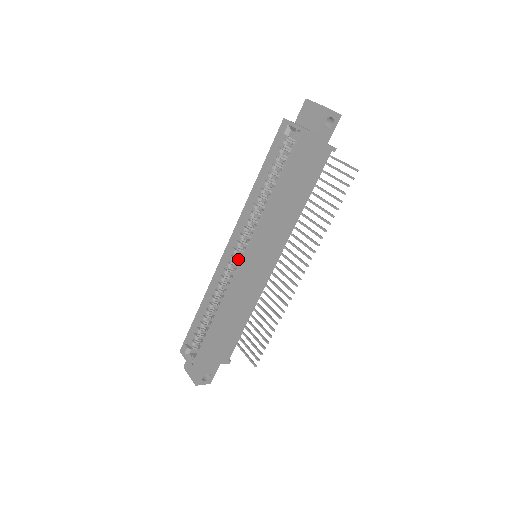
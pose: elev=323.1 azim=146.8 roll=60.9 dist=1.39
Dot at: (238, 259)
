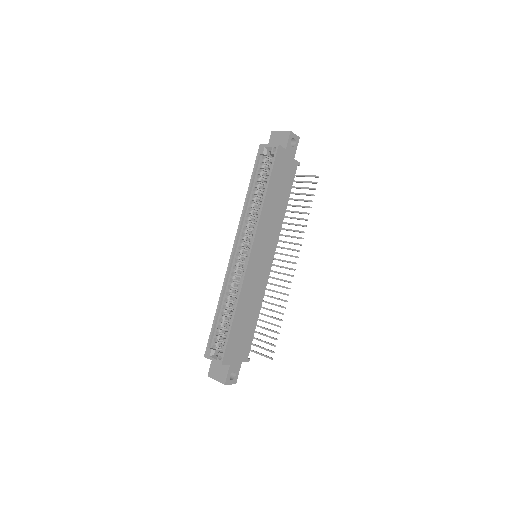
Dot at: (243, 259)
